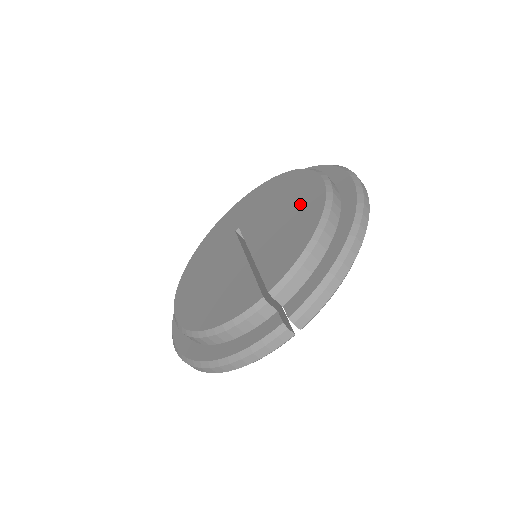
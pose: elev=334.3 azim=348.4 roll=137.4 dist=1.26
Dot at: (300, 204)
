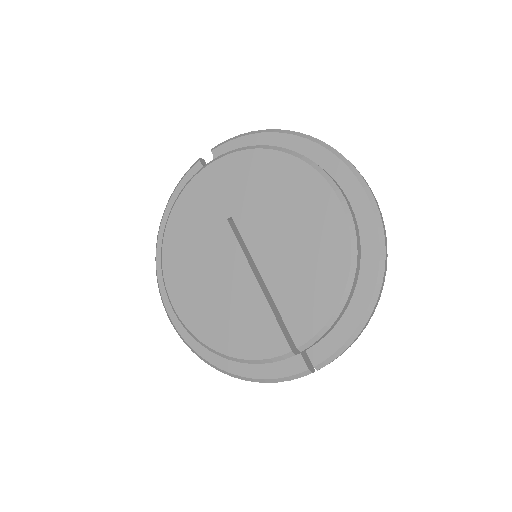
Dot at: (318, 237)
